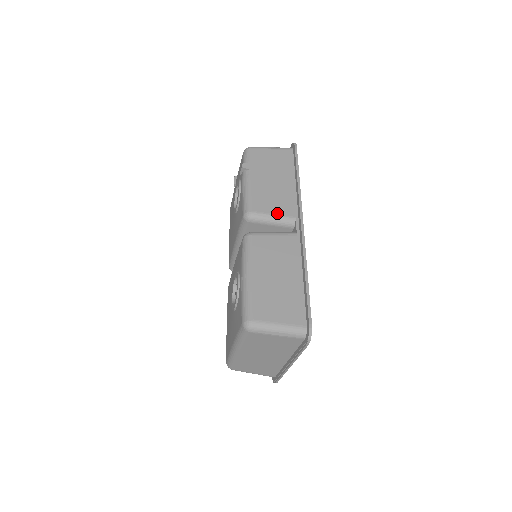
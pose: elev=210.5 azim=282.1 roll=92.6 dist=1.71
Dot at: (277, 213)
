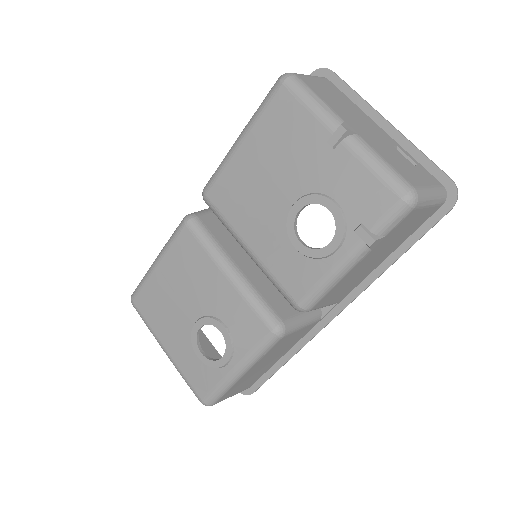
Dot at: (330, 304)
